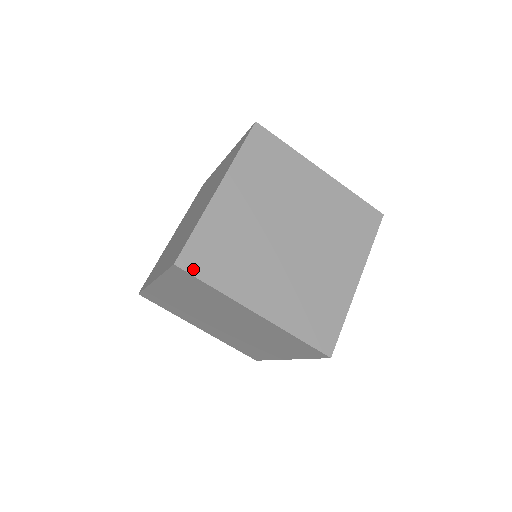
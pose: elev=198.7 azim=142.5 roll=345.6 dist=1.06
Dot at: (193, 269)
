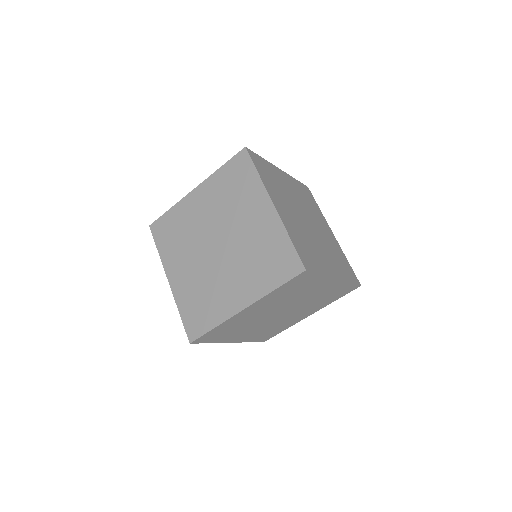
Dot at: (311, 268)
